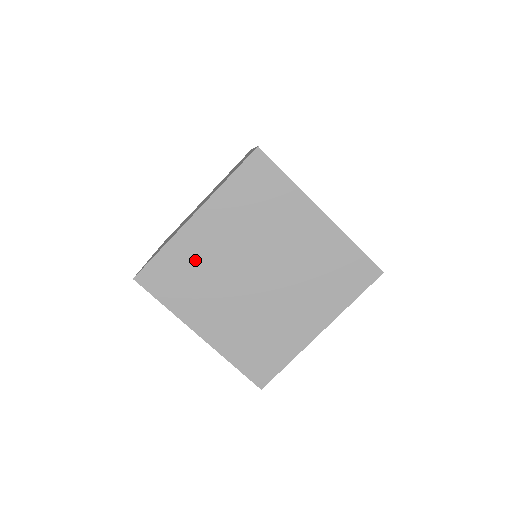
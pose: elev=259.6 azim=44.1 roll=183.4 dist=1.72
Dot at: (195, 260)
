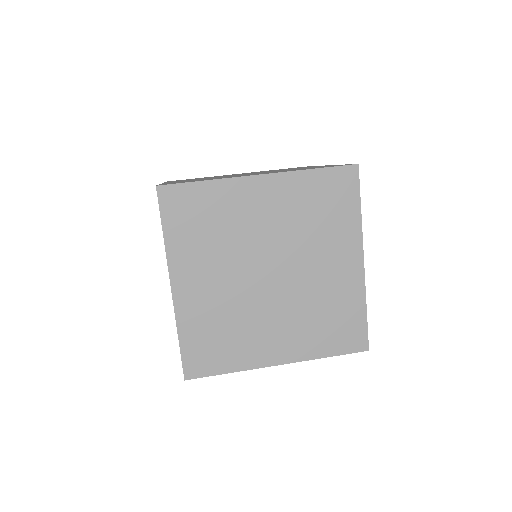
Dot at: (227, 215)
